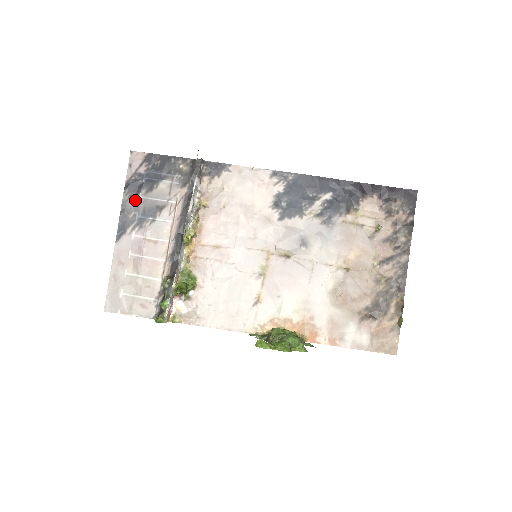
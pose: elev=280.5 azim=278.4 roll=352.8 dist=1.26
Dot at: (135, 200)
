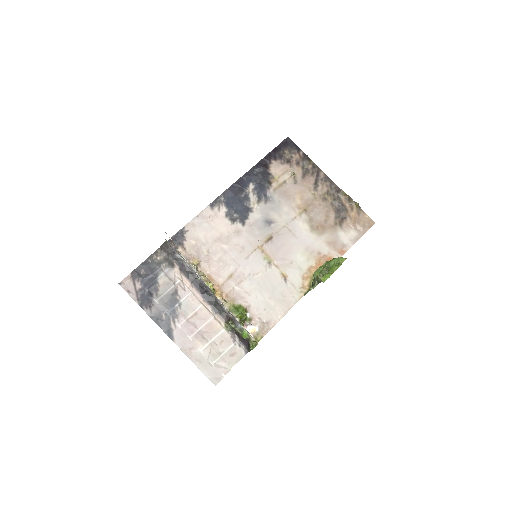
Dot at: (155, 306)
